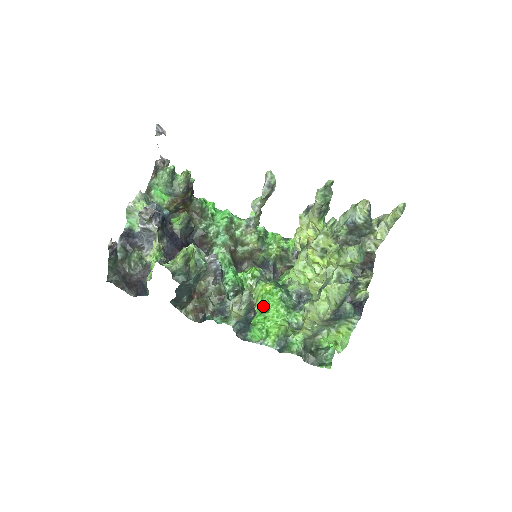
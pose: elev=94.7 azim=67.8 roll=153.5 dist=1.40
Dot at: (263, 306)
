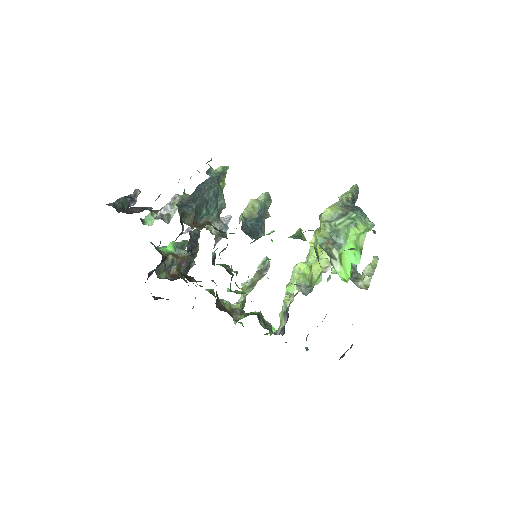
Dot at: (263, 263)
